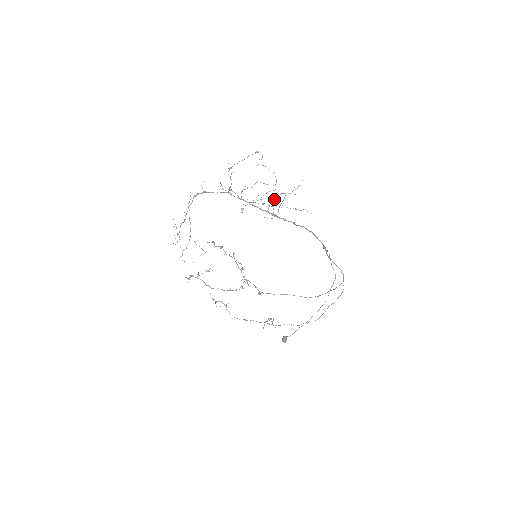
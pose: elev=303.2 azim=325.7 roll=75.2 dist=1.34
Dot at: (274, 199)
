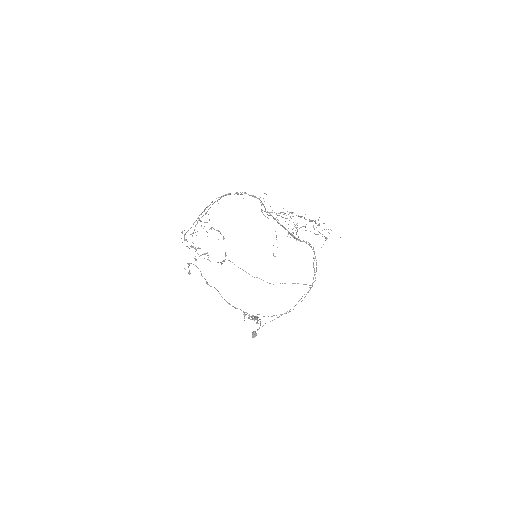
Dot at: occluded
